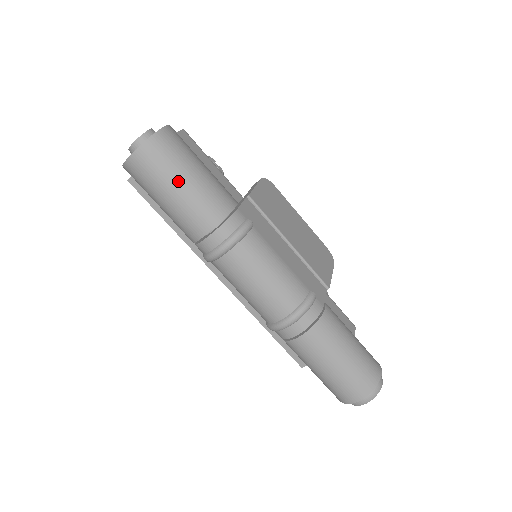
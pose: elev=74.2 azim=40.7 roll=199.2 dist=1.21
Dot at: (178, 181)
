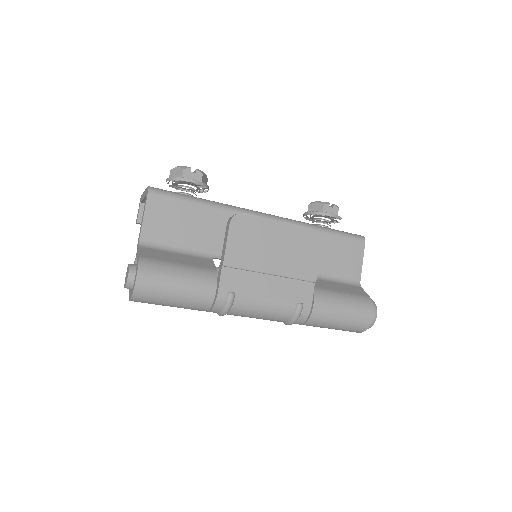
Dot at: (168, 303)
